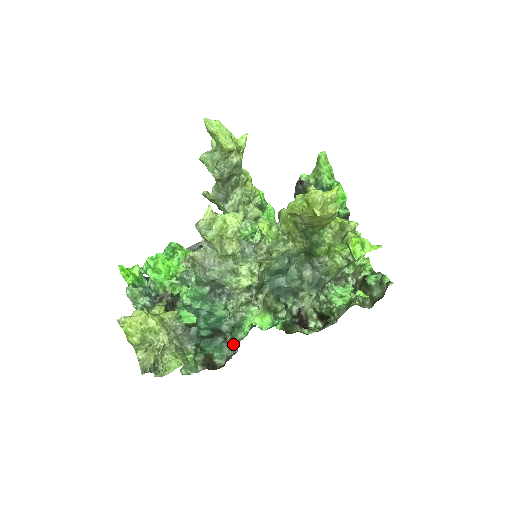
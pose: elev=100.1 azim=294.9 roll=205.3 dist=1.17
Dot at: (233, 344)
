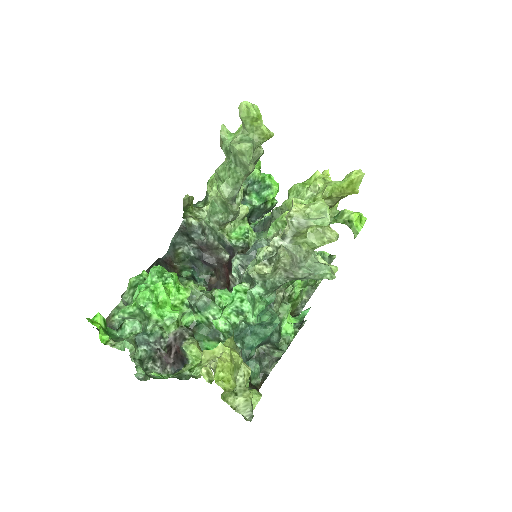
Dot at: (262, 357)
